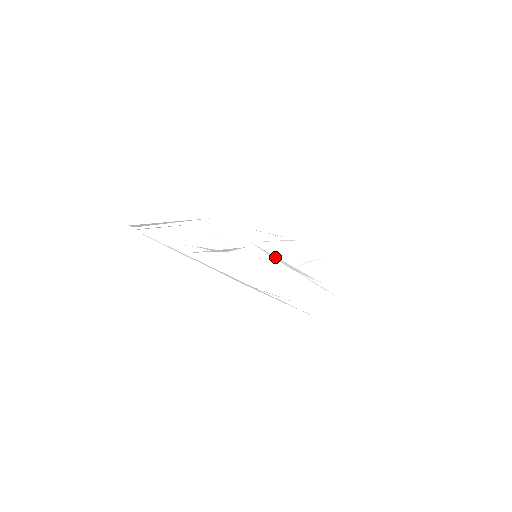
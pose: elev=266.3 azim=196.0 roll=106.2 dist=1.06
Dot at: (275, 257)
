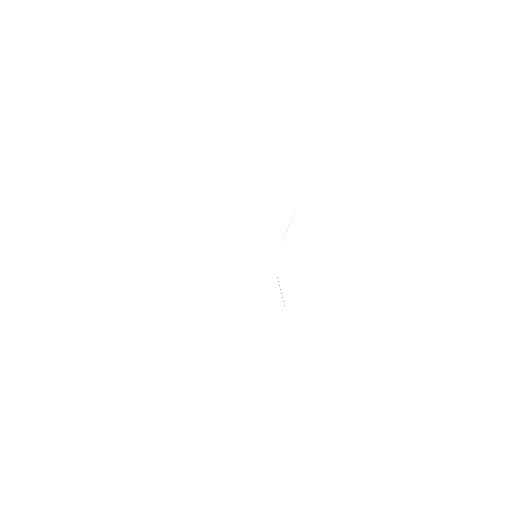
Dot at: occluded
